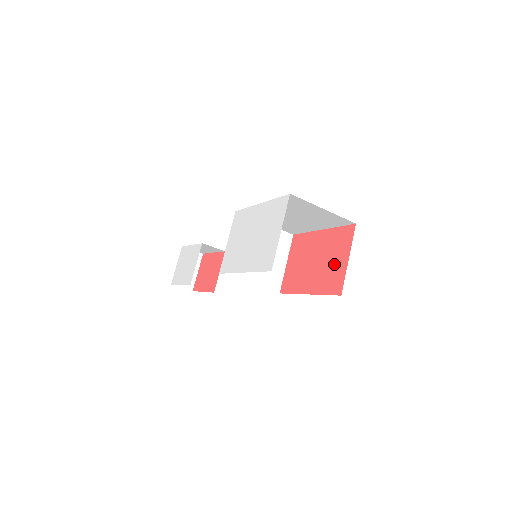
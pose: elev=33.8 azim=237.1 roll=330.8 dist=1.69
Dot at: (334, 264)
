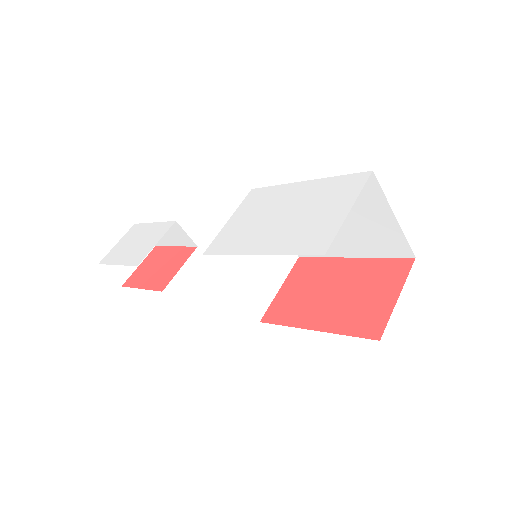
Dot at: (370, 299)
